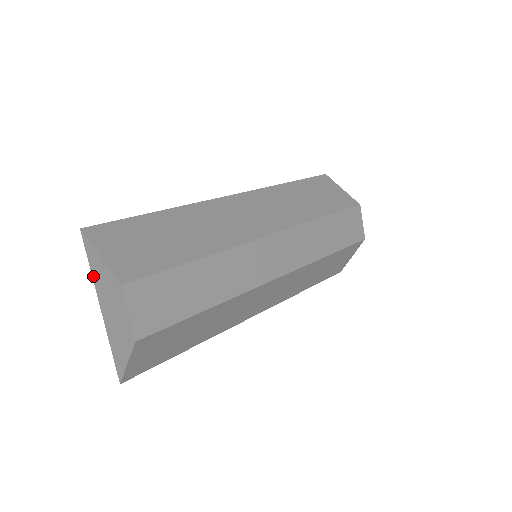
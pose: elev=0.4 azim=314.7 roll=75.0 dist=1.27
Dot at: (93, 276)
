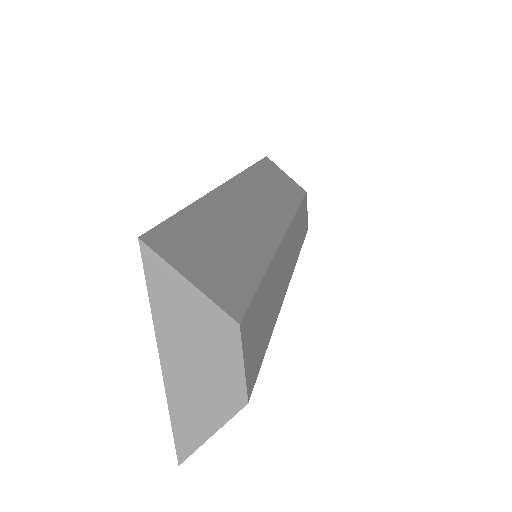
Dot at: (155, 313)
